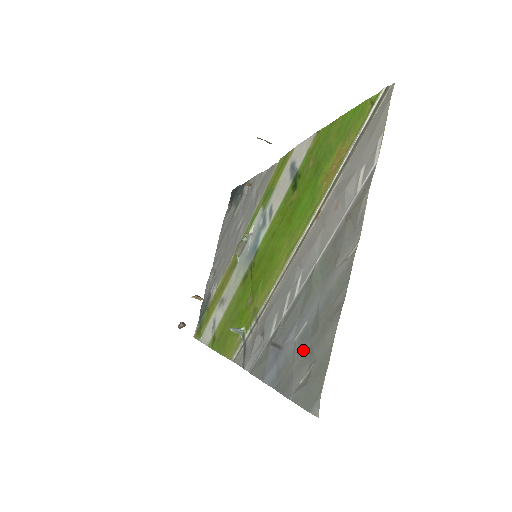
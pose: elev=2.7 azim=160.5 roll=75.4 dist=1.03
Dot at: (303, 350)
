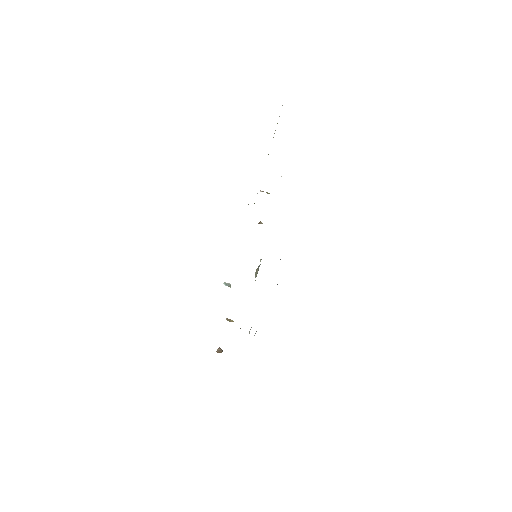
Dot at: occluded
